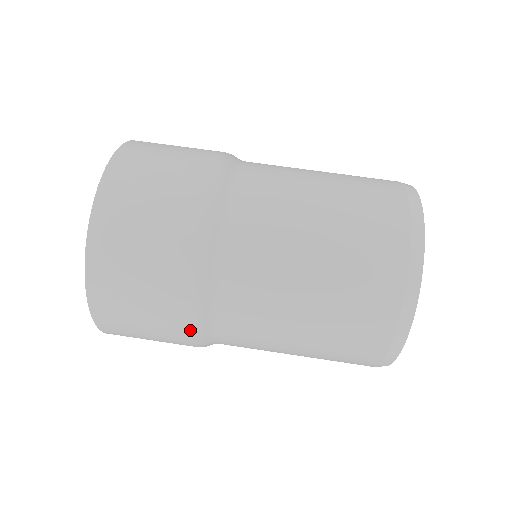
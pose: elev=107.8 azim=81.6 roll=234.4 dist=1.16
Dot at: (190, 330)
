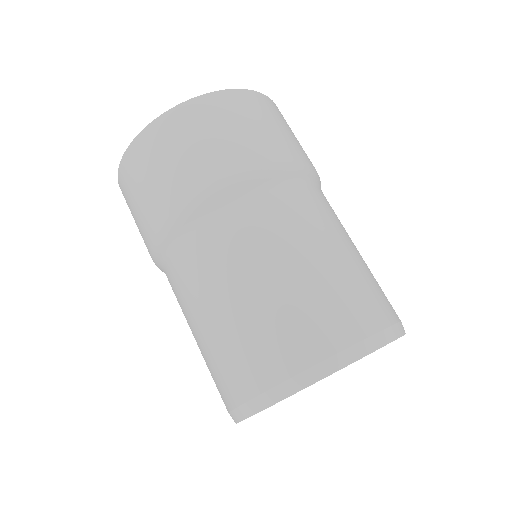
Dot at: (150, 250)
